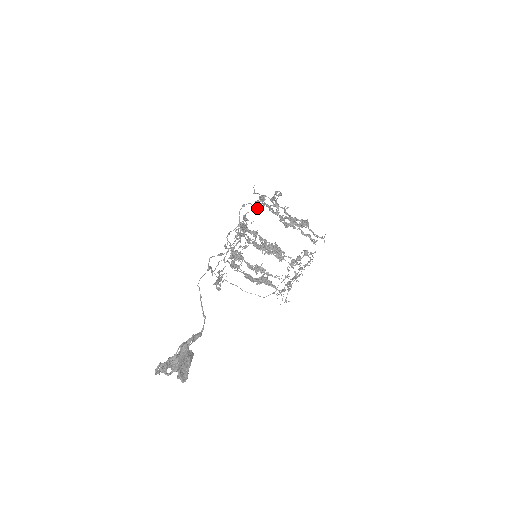
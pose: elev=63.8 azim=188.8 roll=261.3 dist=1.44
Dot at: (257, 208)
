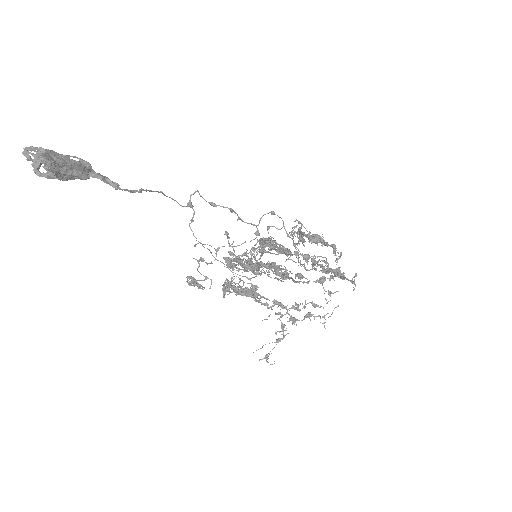
Dot at: (288, 234)
